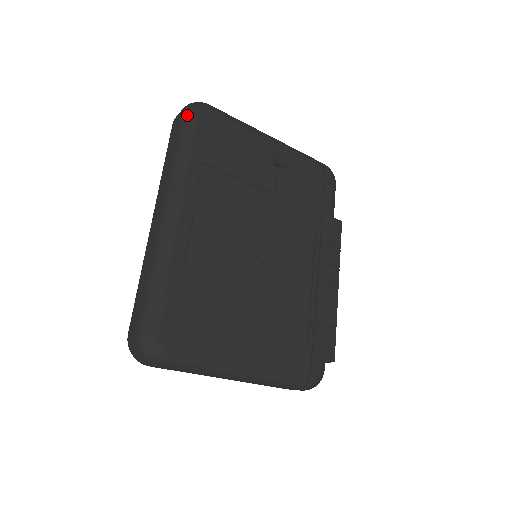
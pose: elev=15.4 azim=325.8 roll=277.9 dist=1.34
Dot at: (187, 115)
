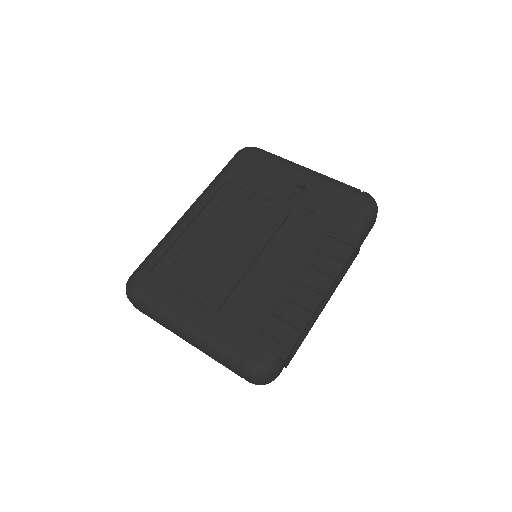
Dot at: (235, 154)
